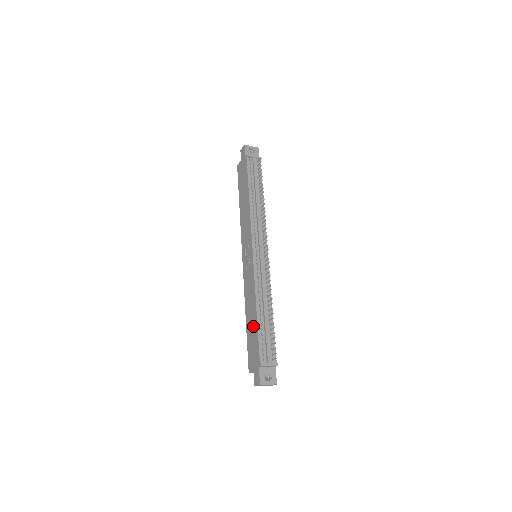
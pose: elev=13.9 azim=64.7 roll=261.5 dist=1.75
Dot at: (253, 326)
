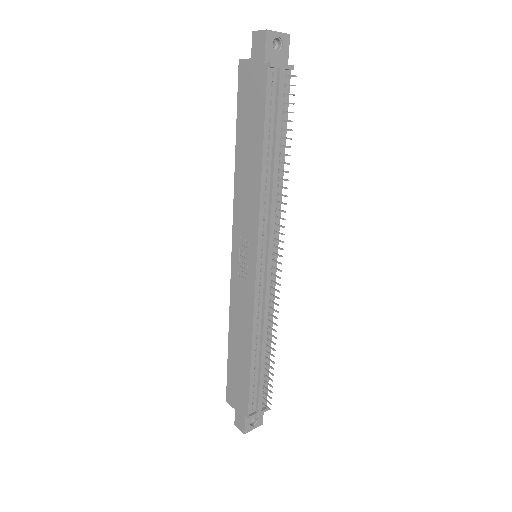
Dot at: (242, 363)
